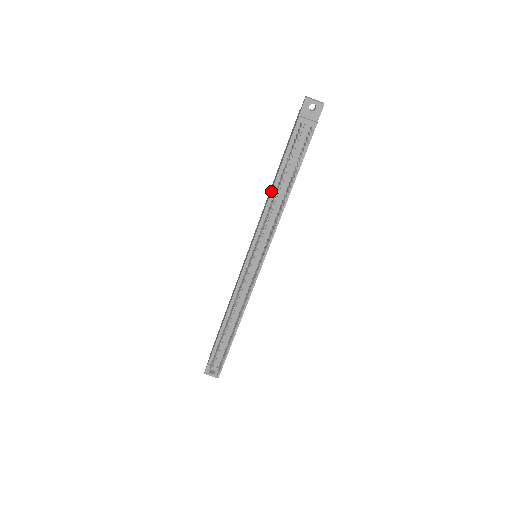
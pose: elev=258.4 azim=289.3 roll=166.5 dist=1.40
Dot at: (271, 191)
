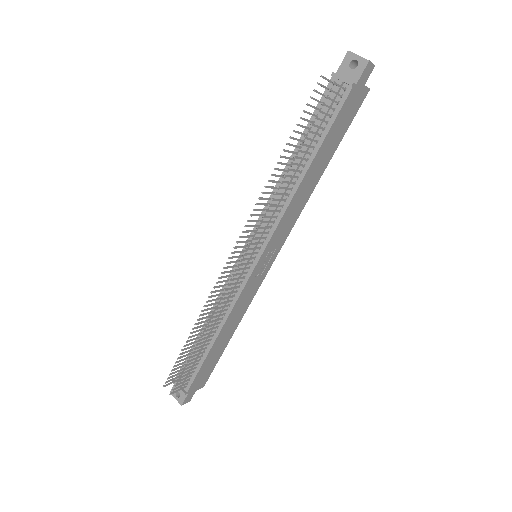
Dot at: (284, 168)
